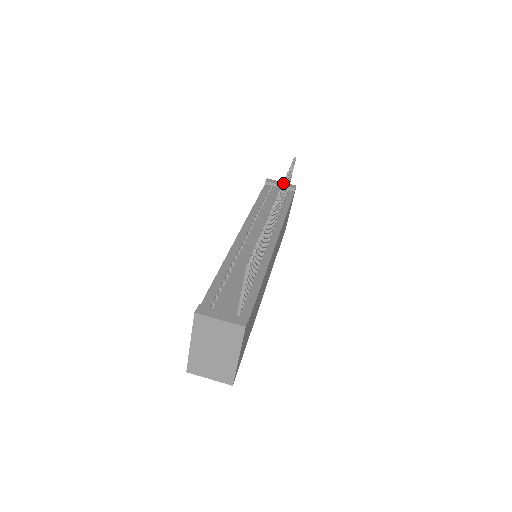
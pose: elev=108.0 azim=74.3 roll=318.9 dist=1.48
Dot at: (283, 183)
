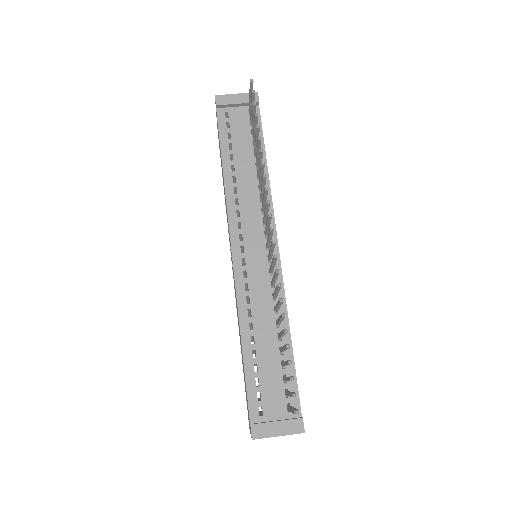
Dot at: (263, 178)
